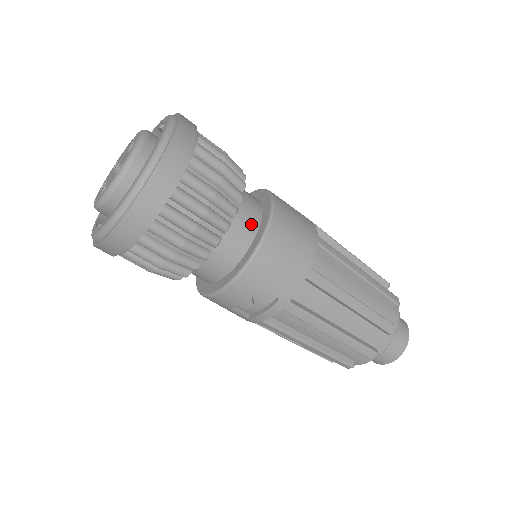
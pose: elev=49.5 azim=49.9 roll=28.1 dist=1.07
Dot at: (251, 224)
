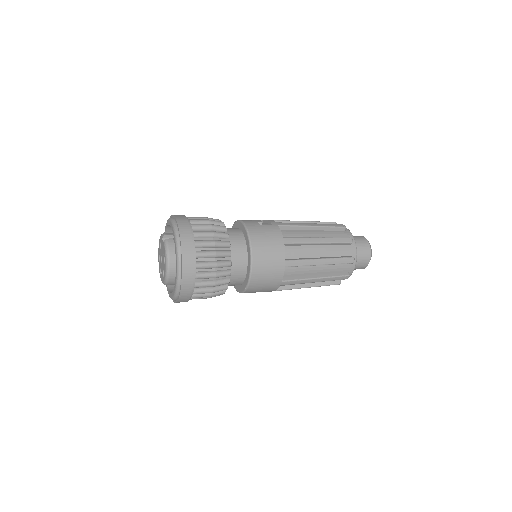
Dot at: (241, 274)
